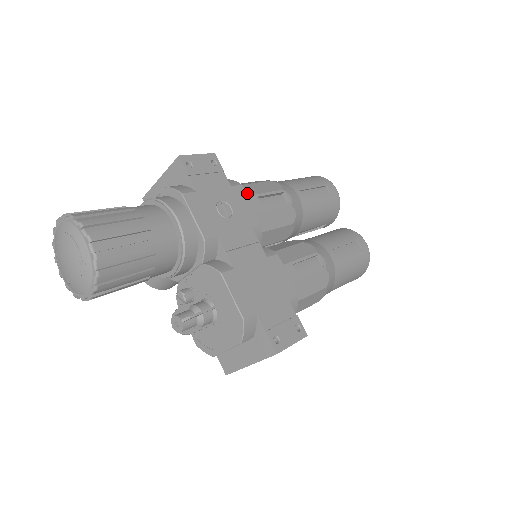
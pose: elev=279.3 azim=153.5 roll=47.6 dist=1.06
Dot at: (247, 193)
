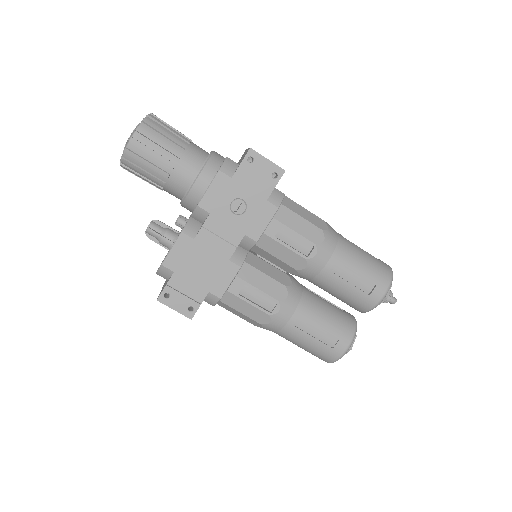
Dot at: (278, 216)
